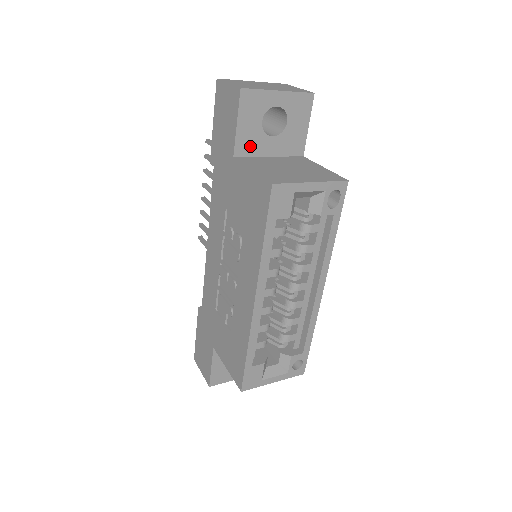
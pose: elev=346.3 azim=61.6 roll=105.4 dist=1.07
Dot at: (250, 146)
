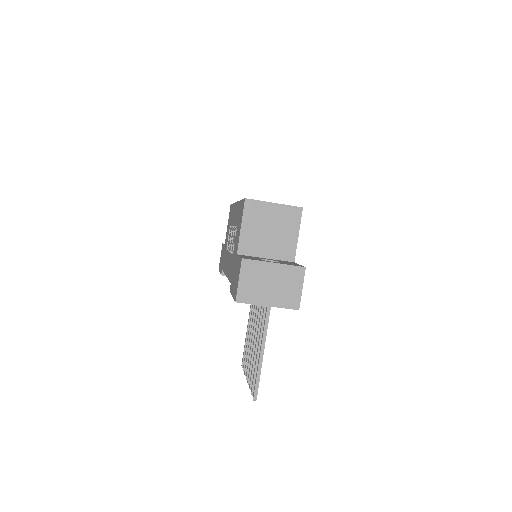
Dot at: occluded
